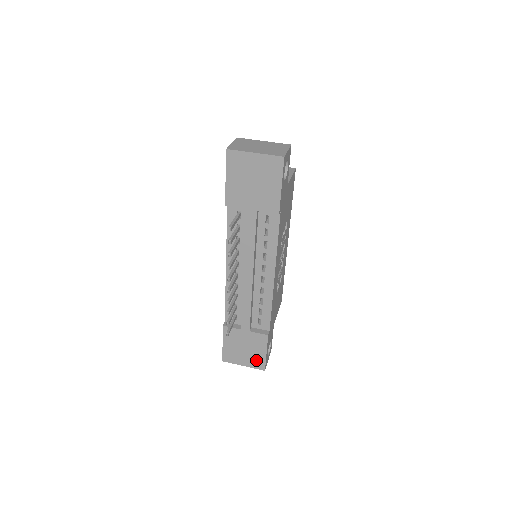
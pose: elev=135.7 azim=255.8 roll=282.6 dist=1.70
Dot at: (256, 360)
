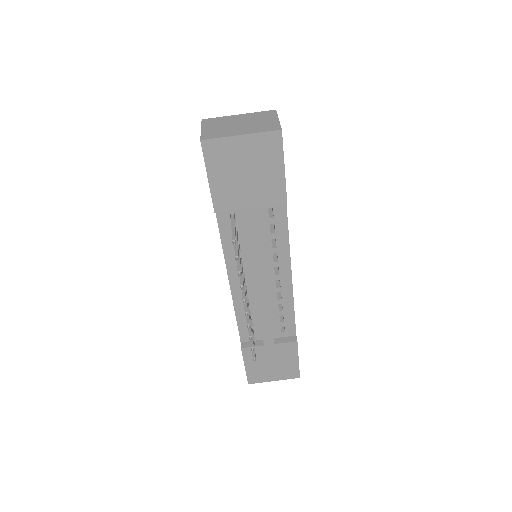
Dot at: (288, 371)
